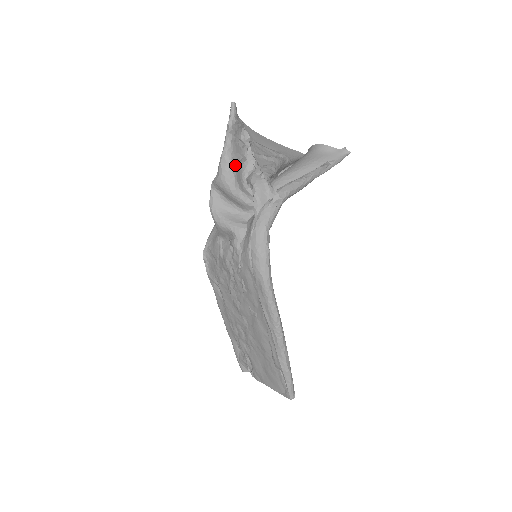
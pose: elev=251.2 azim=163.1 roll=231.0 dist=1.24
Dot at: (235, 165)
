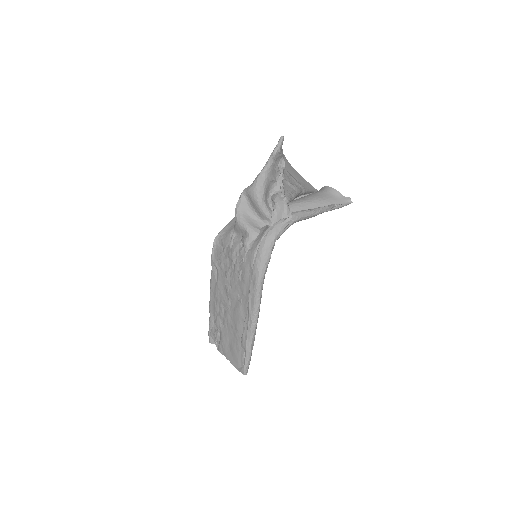
Dot at: (267, 183)
